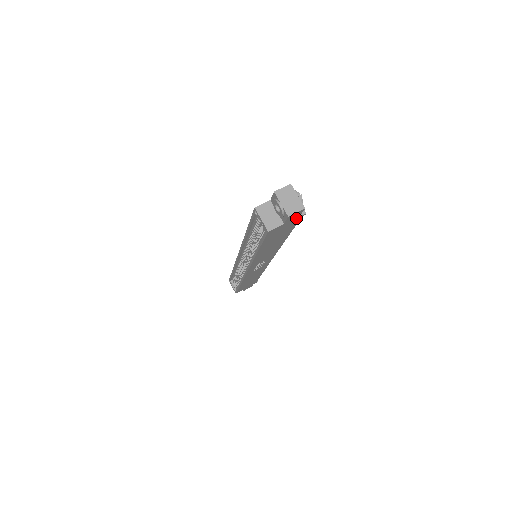
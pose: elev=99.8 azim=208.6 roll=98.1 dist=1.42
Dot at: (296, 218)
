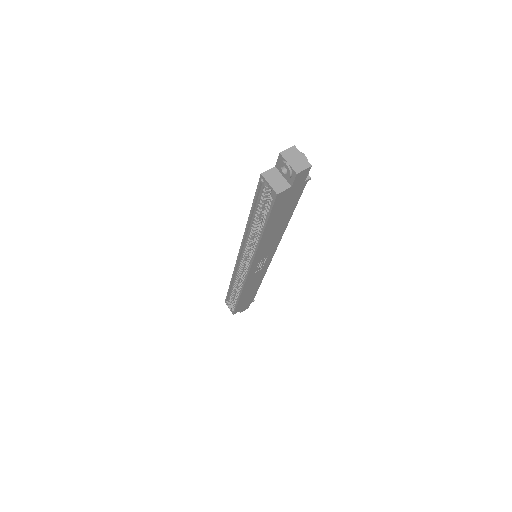
Dot at: (302, 182)
